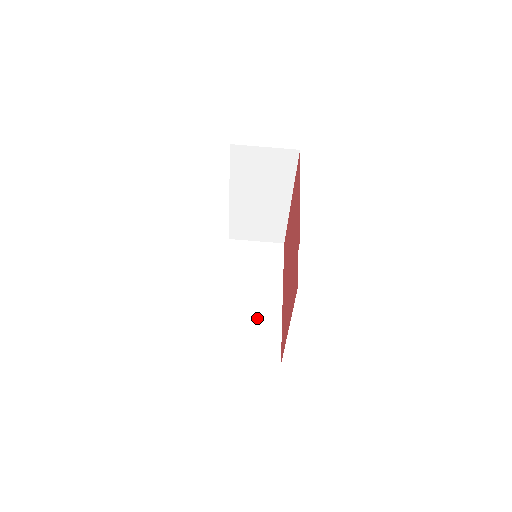
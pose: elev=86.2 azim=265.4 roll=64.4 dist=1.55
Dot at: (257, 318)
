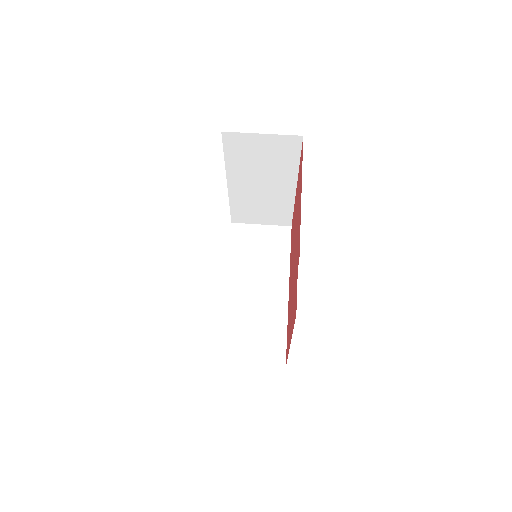
Dot at: (261, 315)
